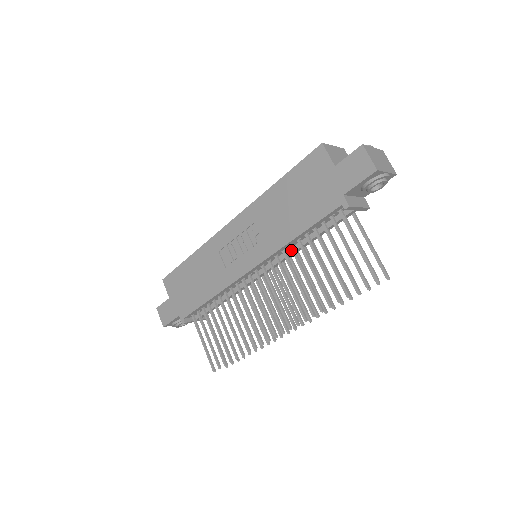
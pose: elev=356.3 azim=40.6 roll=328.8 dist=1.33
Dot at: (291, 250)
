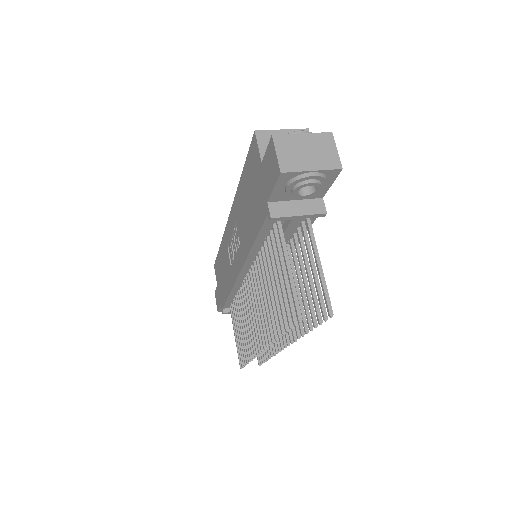
Dot at: occluded
